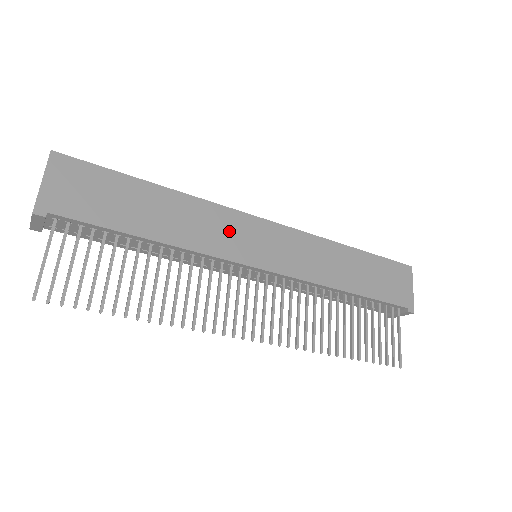
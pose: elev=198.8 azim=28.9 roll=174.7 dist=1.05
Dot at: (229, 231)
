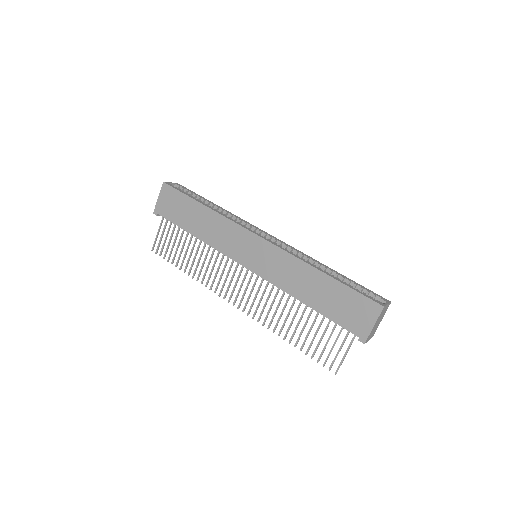
Dot at: (233, 239)
